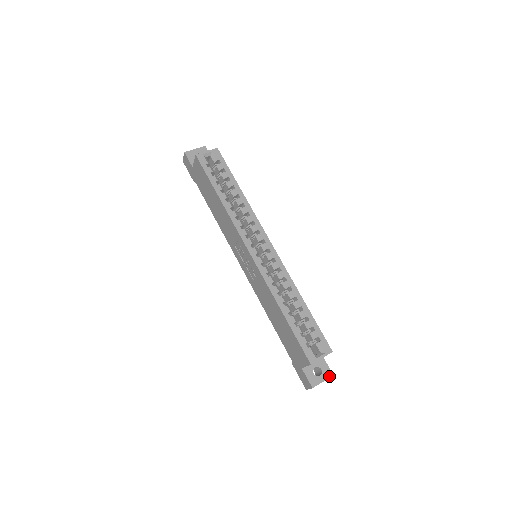
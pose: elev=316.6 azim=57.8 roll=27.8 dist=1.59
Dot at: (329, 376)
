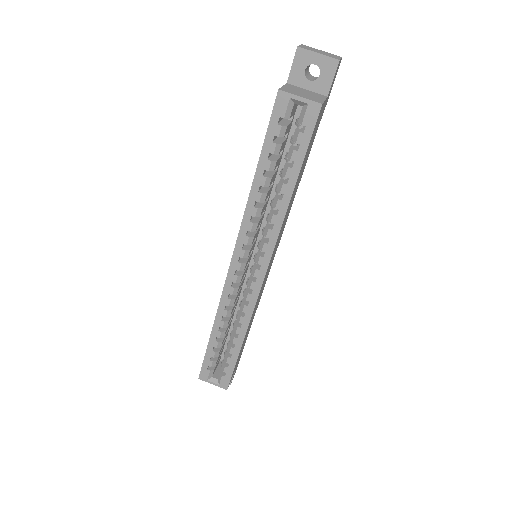
Dot at: occluded
